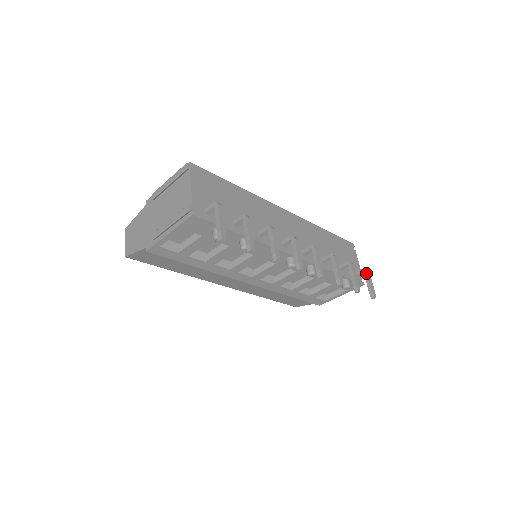
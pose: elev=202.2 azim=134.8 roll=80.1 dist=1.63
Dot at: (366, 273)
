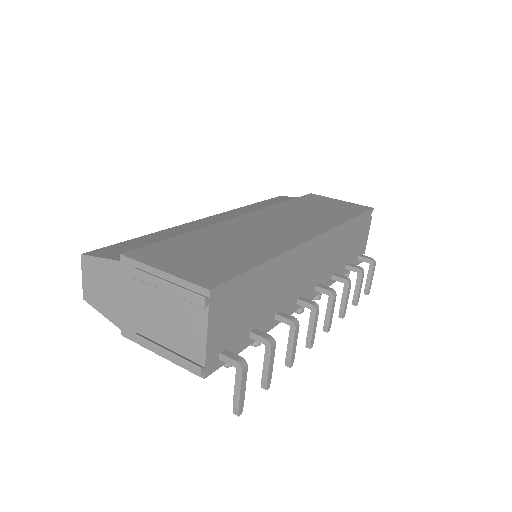
Dot at: (372, 267)
